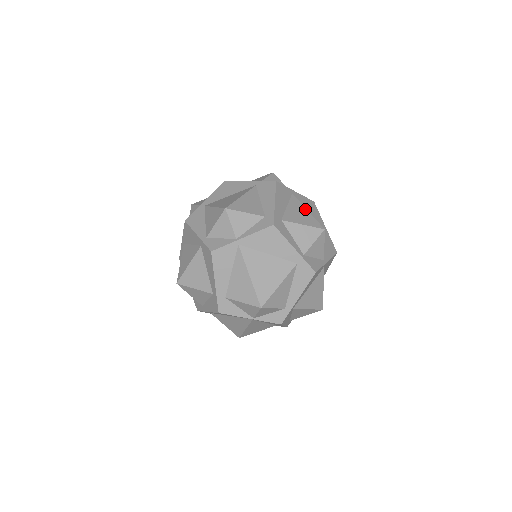
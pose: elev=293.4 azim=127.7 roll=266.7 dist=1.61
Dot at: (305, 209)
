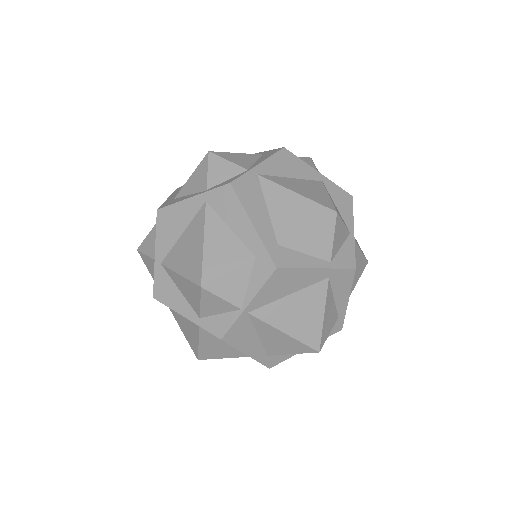
Dot at: (291, 193)
